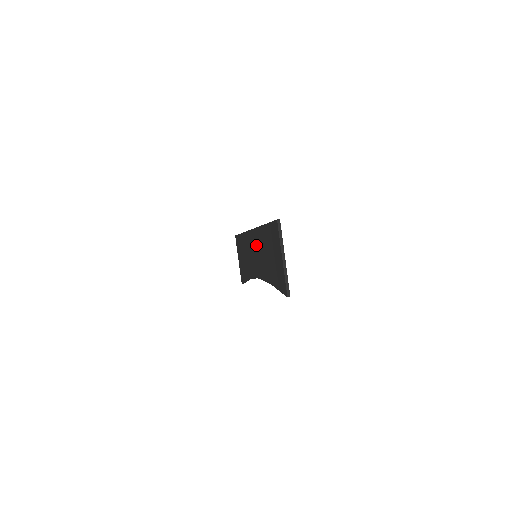
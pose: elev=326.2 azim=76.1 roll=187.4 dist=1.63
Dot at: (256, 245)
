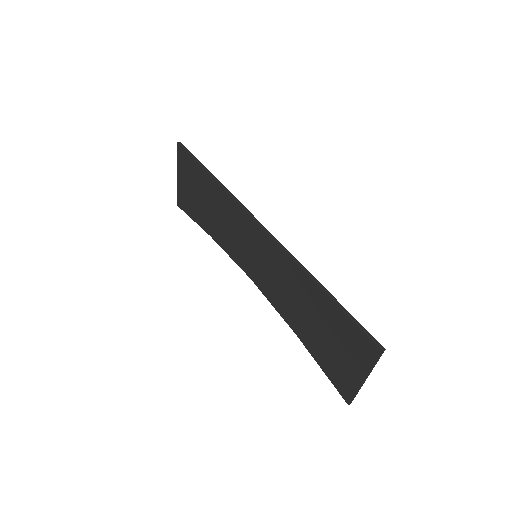
Dot at: (270, 260)
